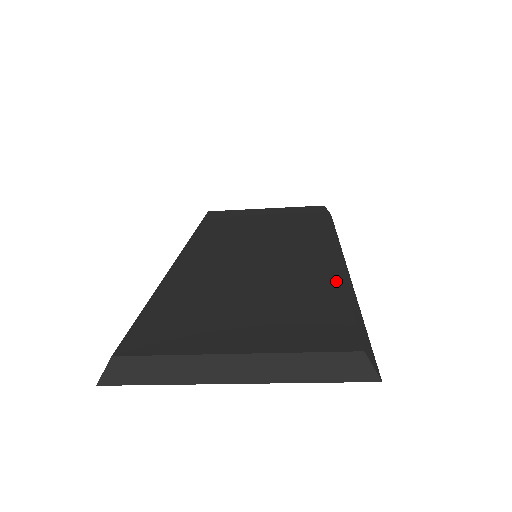
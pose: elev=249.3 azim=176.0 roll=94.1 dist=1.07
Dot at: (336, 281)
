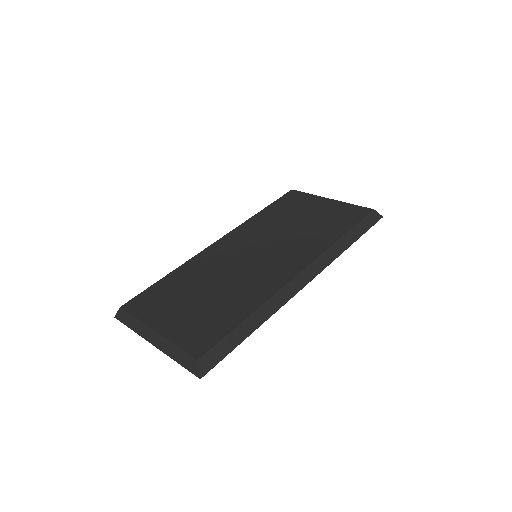
Dot at: (258, 302)
